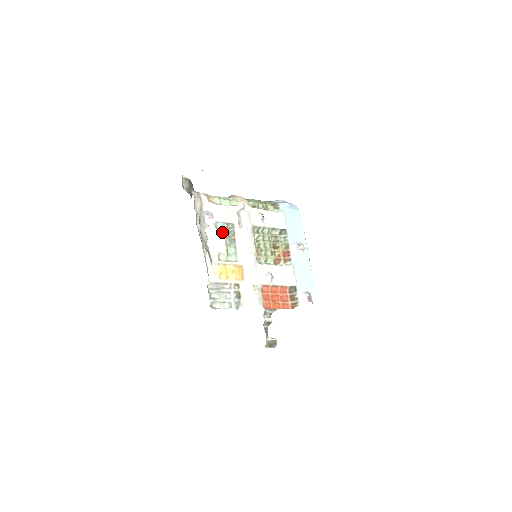
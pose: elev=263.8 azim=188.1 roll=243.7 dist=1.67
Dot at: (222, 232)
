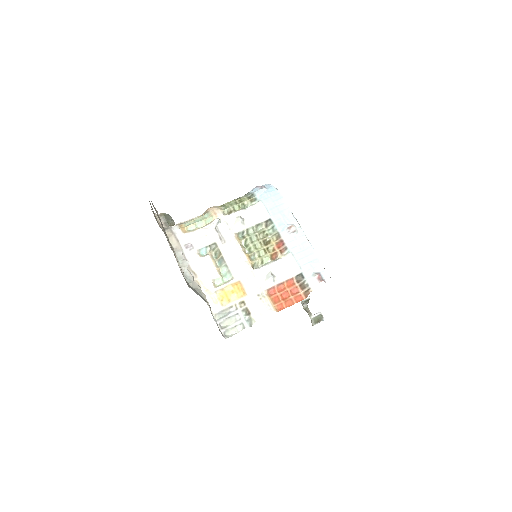
Dot at: (208, 257)
